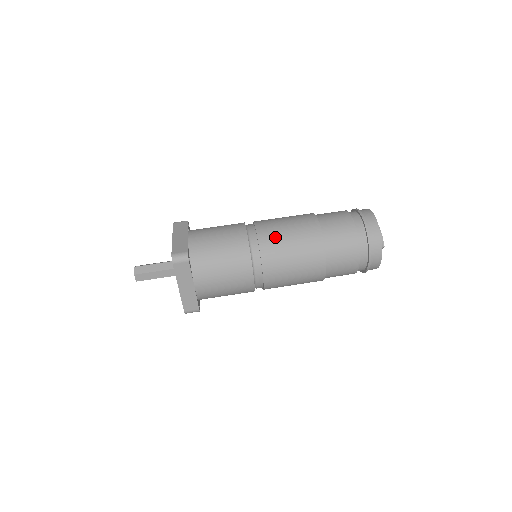
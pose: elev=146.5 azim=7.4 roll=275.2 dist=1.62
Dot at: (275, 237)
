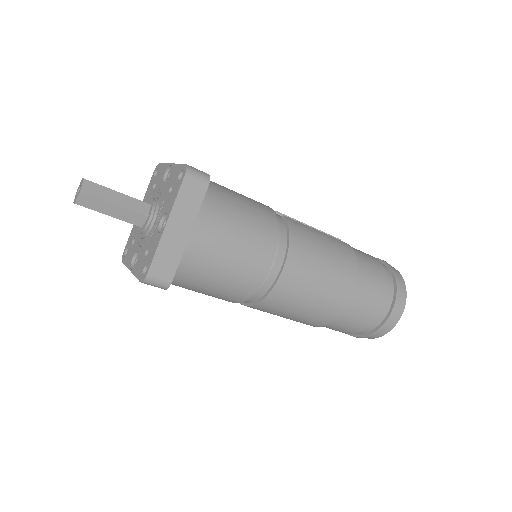
Dot at: (290, 299)
